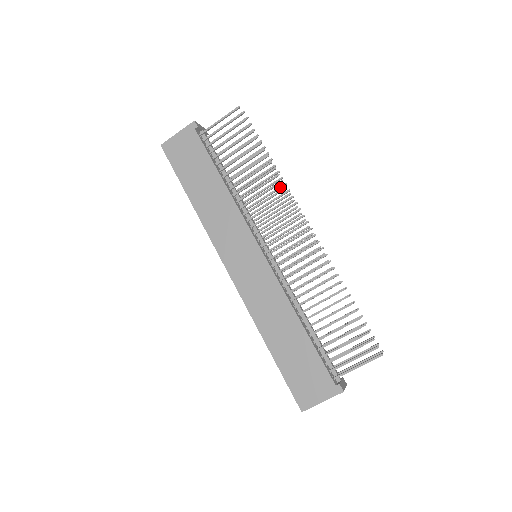
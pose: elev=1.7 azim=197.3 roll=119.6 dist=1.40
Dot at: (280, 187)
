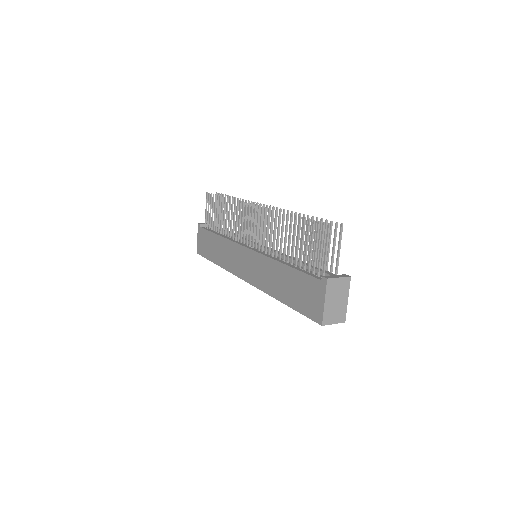
Dot at: occluded
